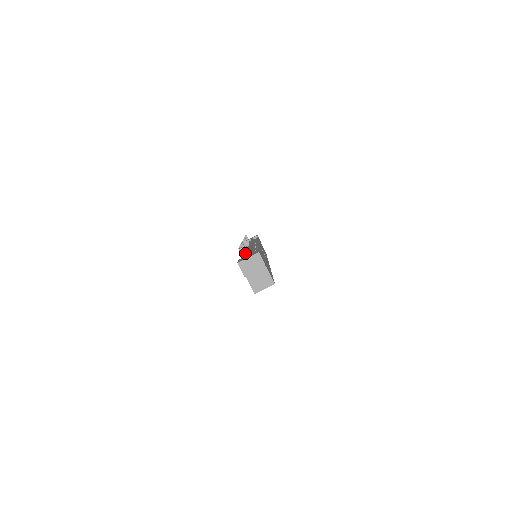
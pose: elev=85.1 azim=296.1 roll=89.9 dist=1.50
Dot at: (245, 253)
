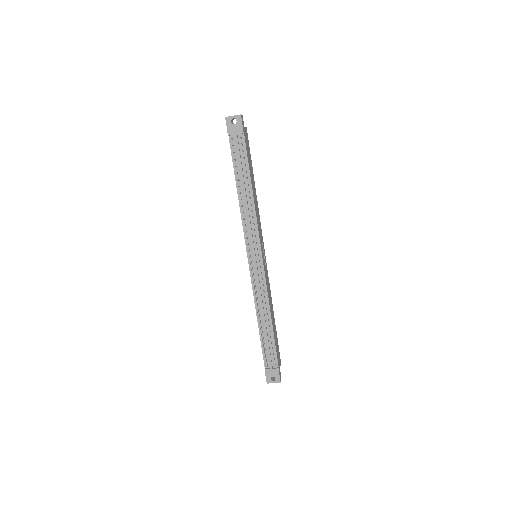
Dot at: (262, 333)
